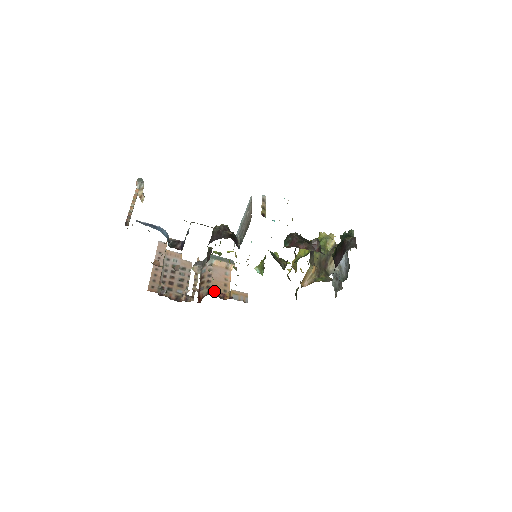
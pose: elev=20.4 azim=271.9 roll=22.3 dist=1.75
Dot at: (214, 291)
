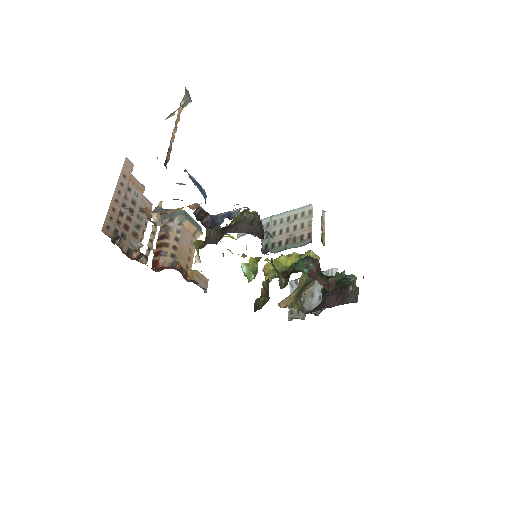
Dot at: (180, 266)
